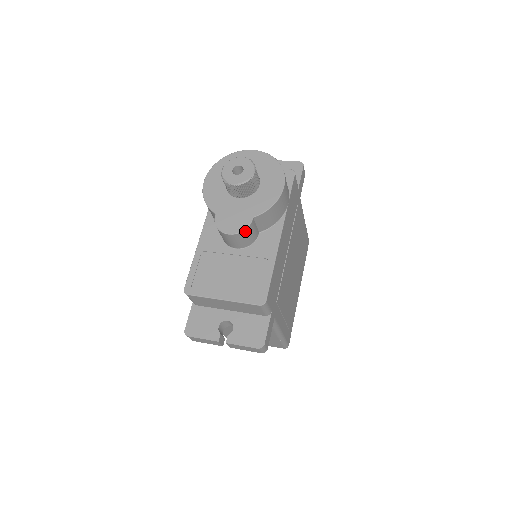
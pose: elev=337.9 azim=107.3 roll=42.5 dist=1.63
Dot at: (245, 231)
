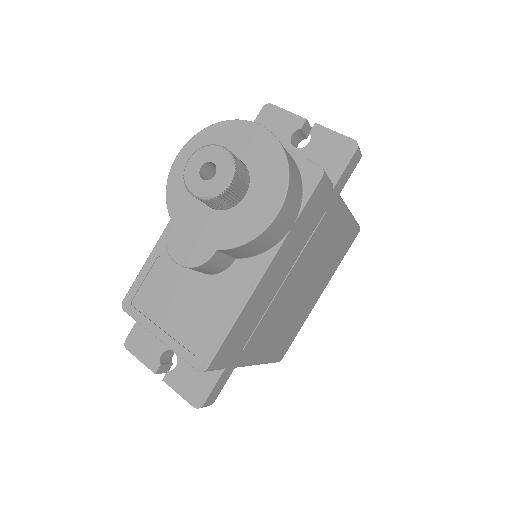
Dot at: (200, 266)
